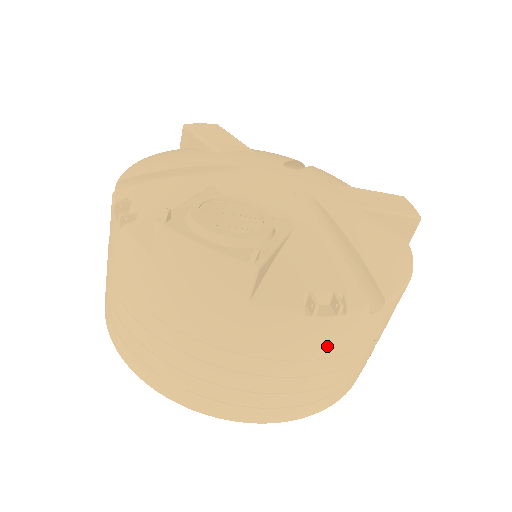
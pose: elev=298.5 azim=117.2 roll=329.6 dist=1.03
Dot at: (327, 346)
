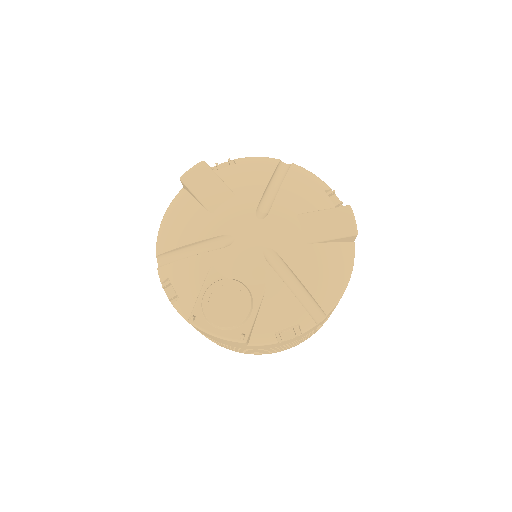
Dot at: occluded
